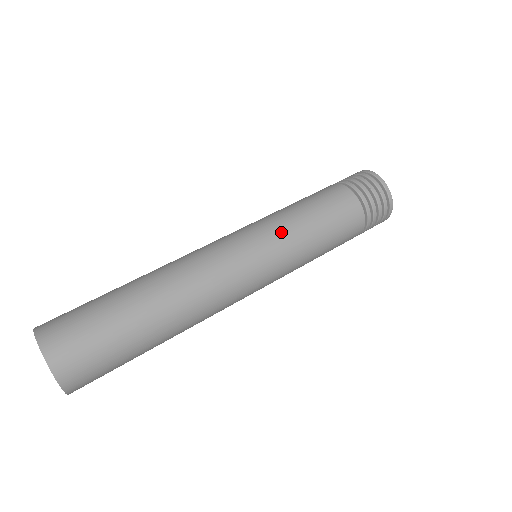
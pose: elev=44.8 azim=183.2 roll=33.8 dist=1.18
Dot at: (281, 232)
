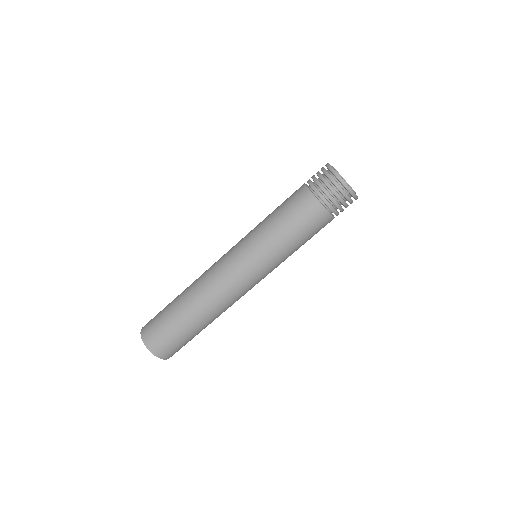
Dot at: (260, 244)
